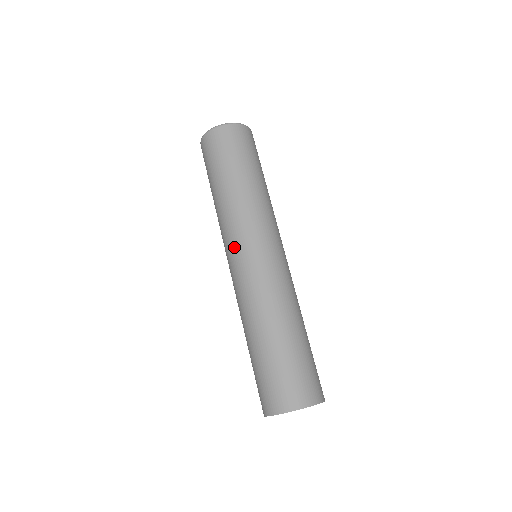
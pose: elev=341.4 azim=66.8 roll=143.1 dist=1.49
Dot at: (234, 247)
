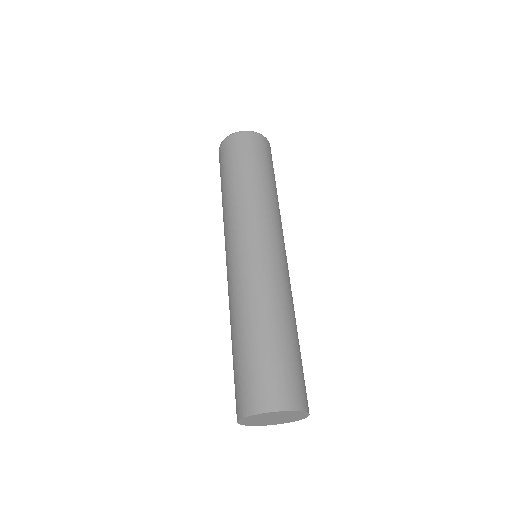
Dot at: (237, 237)
